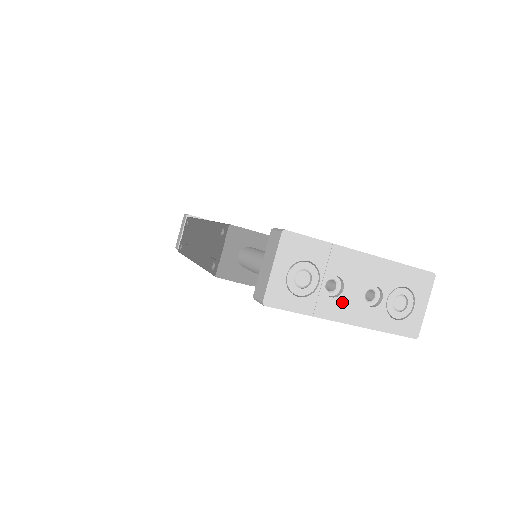
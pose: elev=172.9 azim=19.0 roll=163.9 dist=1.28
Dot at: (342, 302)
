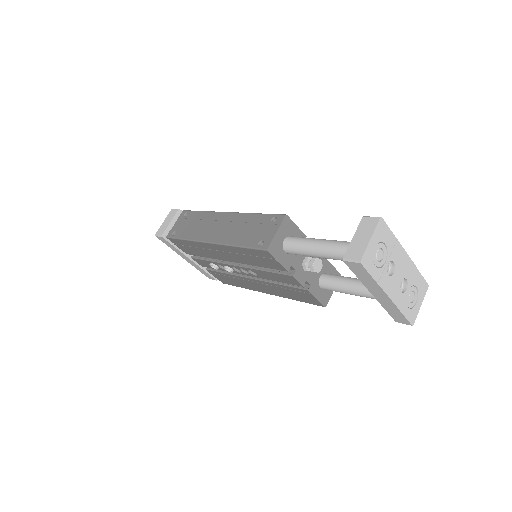
Dot at: (391, 281)
